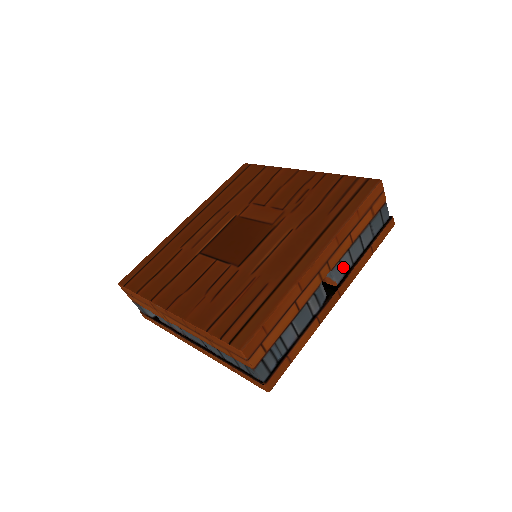
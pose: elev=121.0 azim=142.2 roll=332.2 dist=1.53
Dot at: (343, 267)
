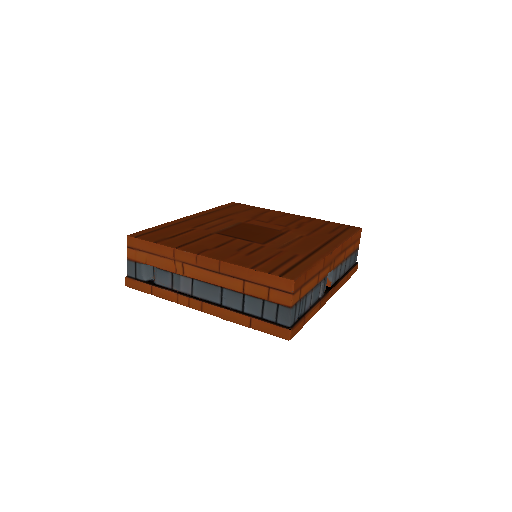
Dot at: (336, 275)
